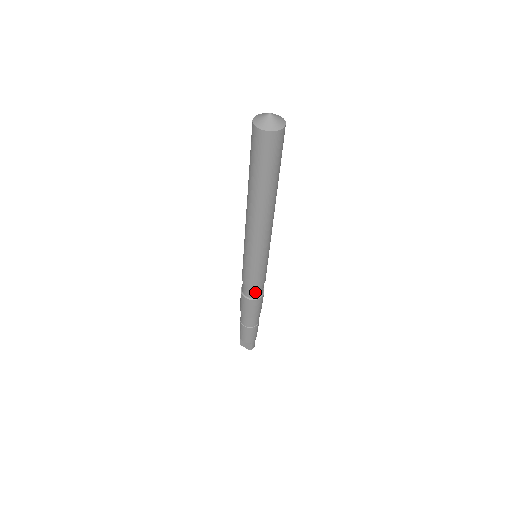
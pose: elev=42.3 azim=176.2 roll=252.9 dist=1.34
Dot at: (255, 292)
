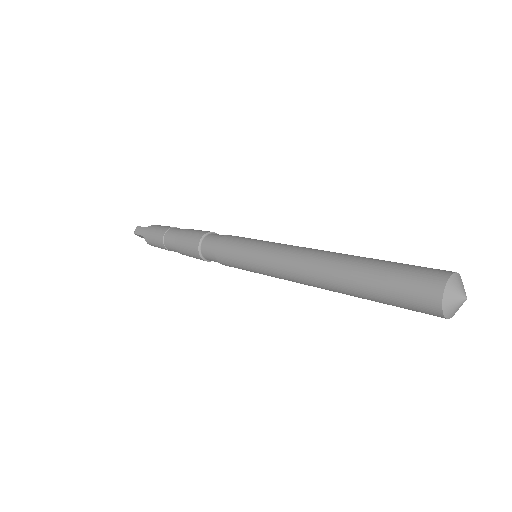
Dot at: occluded
